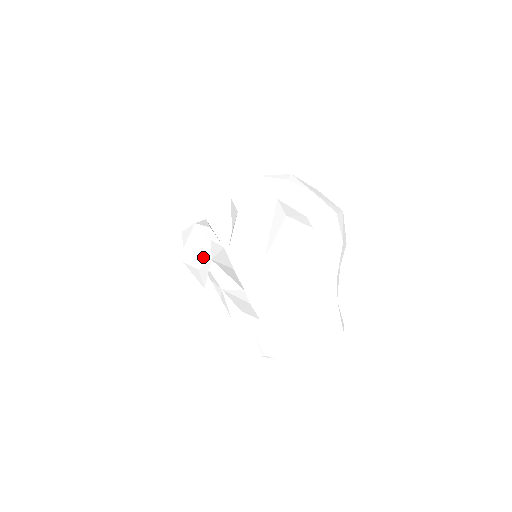
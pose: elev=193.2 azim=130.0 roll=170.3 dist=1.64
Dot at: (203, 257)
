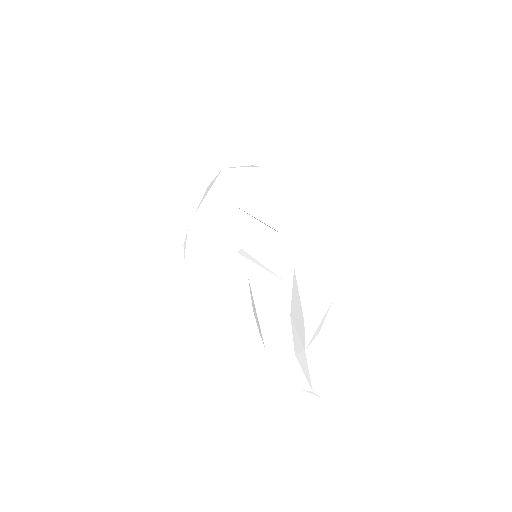
Dot at: occluded
